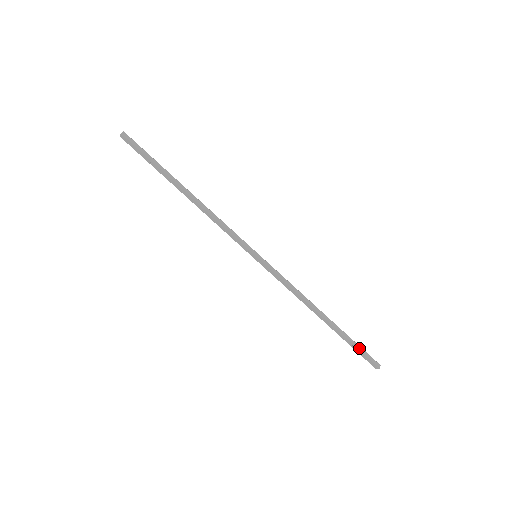
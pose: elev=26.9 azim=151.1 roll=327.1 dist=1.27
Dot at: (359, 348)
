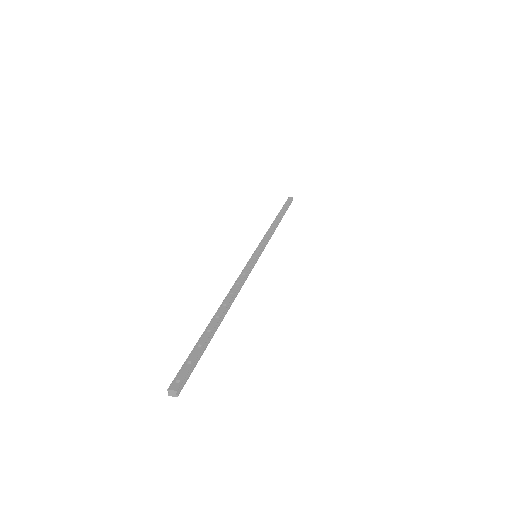
Dot at: (288, 206)
